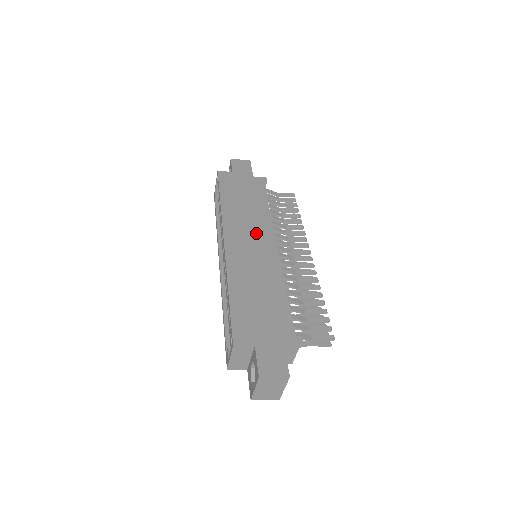
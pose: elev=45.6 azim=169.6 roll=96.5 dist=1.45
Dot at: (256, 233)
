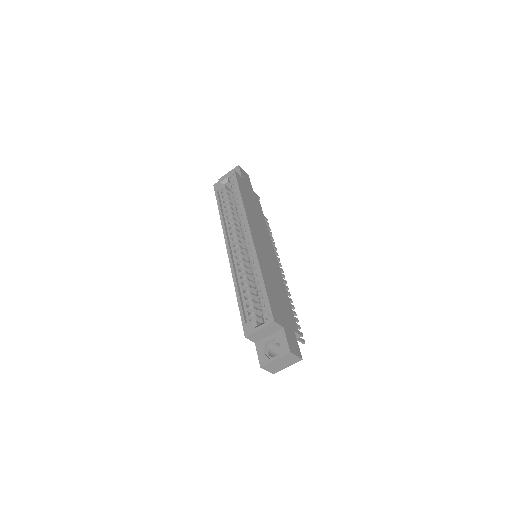
Dot at: (265, 239)
